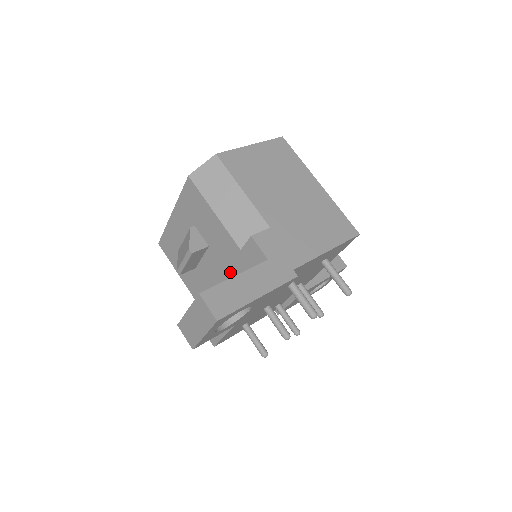
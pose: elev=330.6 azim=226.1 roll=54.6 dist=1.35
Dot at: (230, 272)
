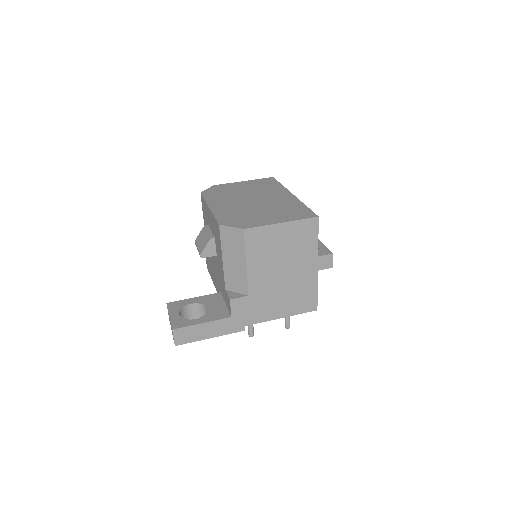
Dot at: (220, 280)
